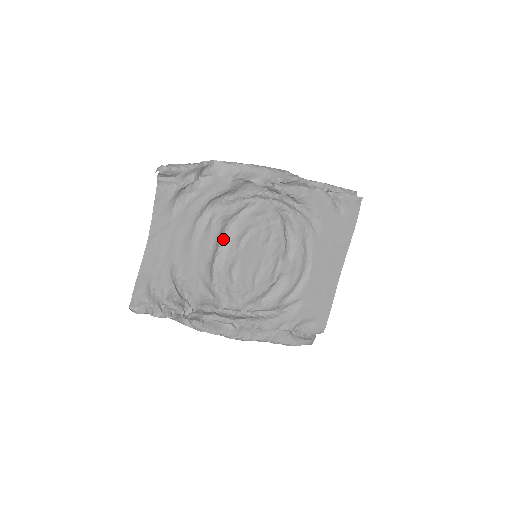
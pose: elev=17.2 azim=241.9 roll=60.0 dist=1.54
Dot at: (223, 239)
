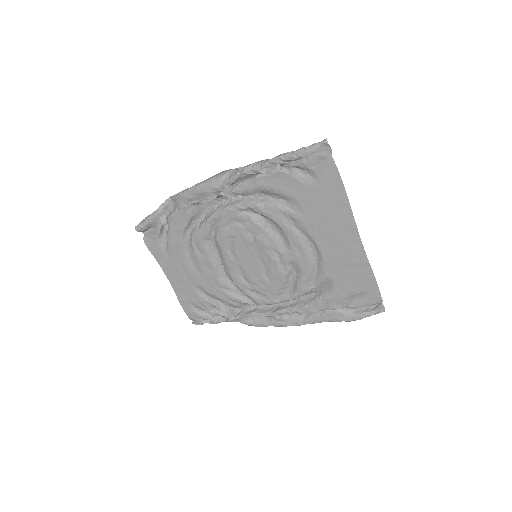
Dot at: (218, 254)
